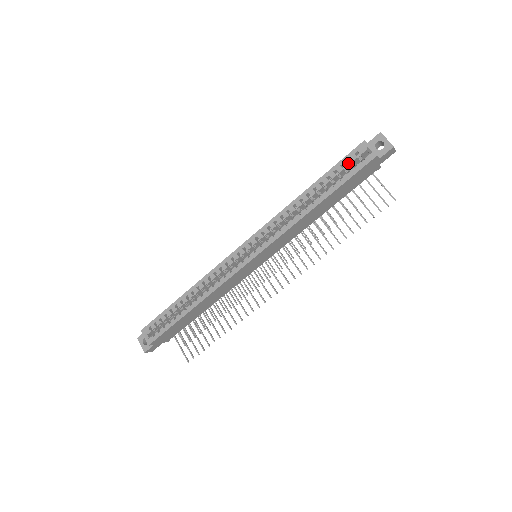
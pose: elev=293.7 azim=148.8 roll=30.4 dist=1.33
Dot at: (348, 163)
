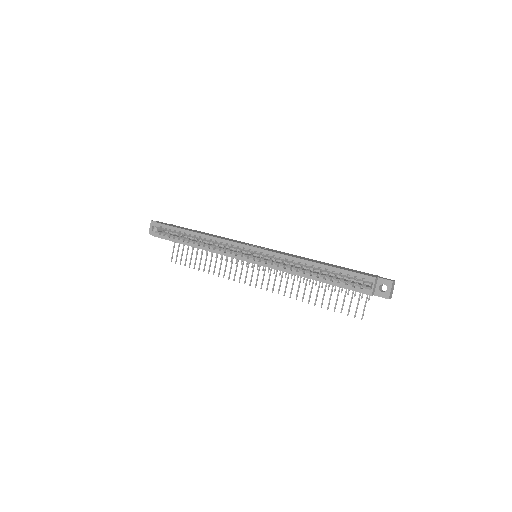
Dot at: (353, 278)
